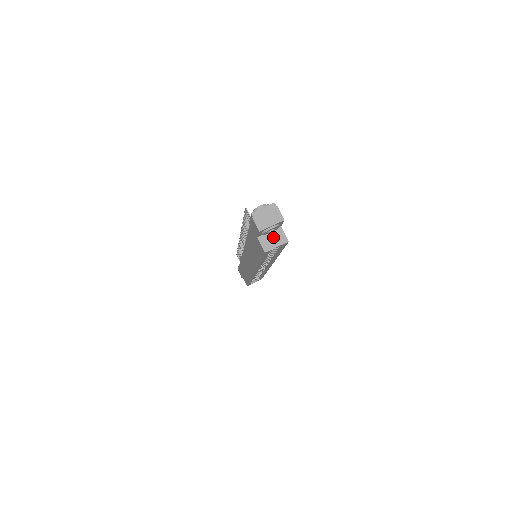
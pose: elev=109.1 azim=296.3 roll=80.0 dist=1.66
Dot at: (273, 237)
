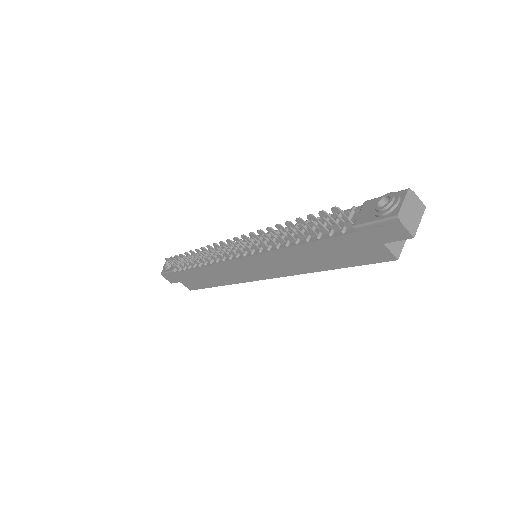
Dot at: occluded
